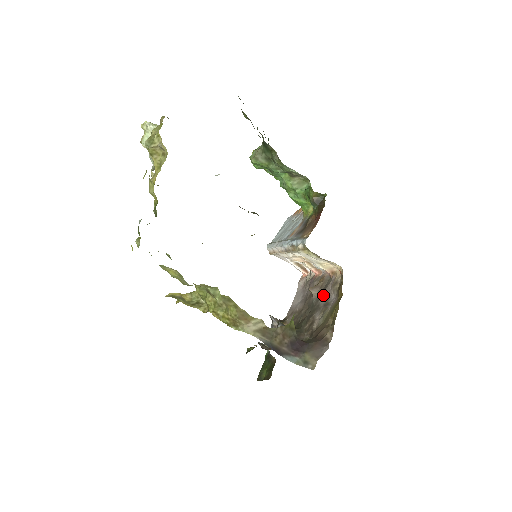
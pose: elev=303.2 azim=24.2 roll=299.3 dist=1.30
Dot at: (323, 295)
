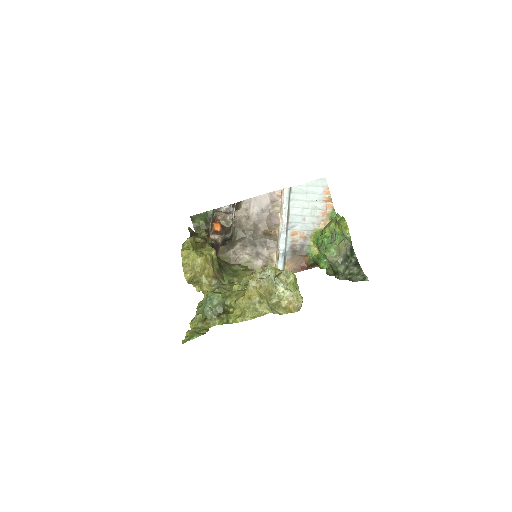
Dot at: (264, 245)
